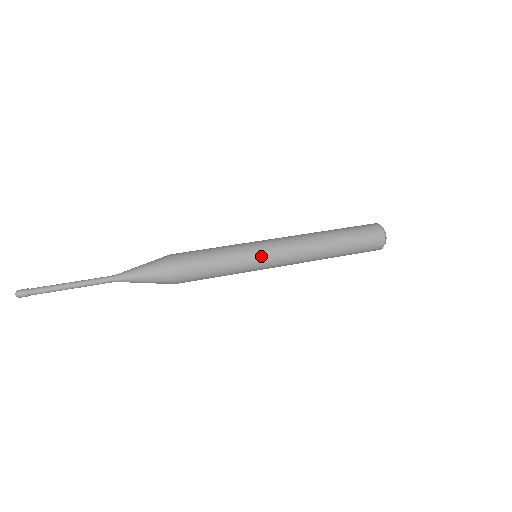
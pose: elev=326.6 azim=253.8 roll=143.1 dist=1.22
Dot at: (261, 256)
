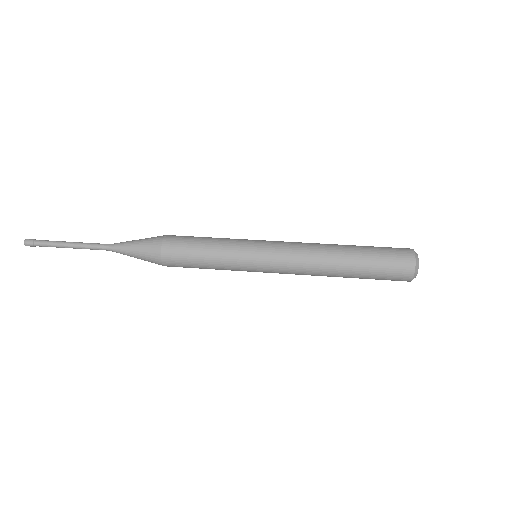
Dot at: (257, 247)
